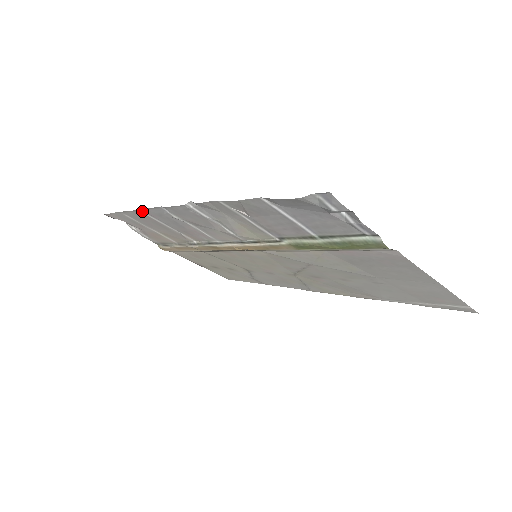
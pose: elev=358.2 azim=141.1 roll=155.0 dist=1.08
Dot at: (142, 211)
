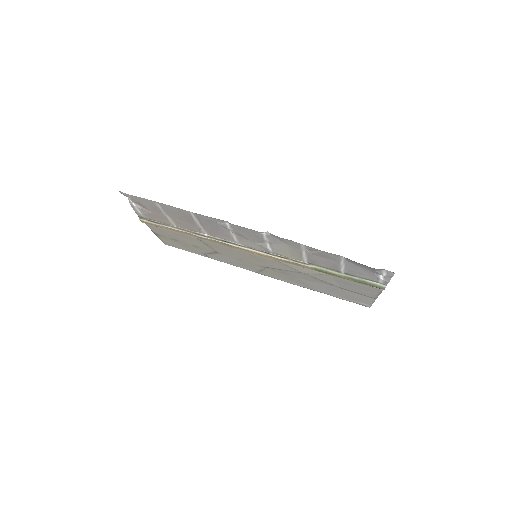
Dot at: (193, 213)
